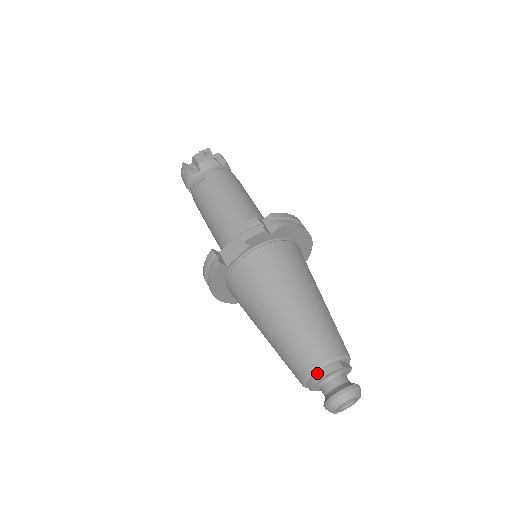
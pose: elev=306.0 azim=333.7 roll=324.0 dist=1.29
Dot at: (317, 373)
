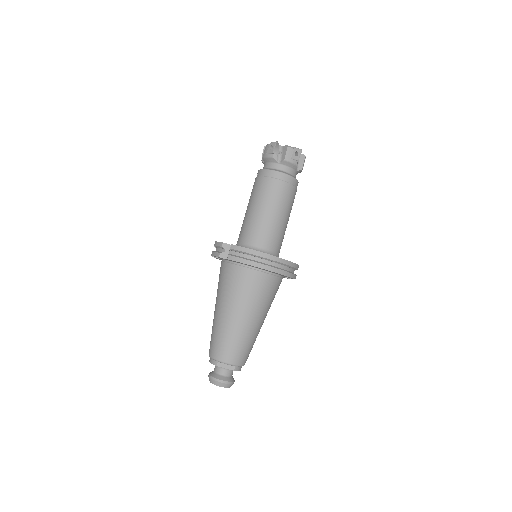
Dot at: occluded
